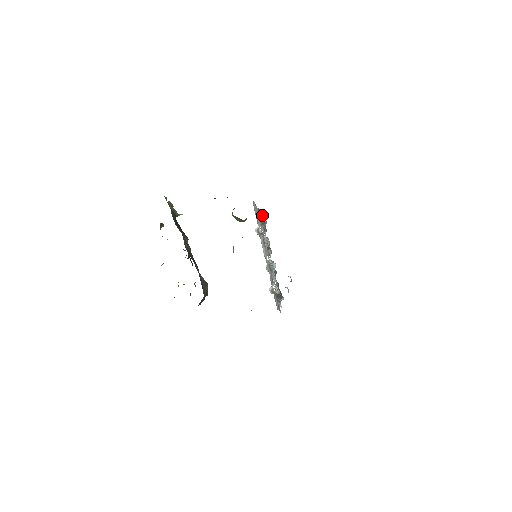
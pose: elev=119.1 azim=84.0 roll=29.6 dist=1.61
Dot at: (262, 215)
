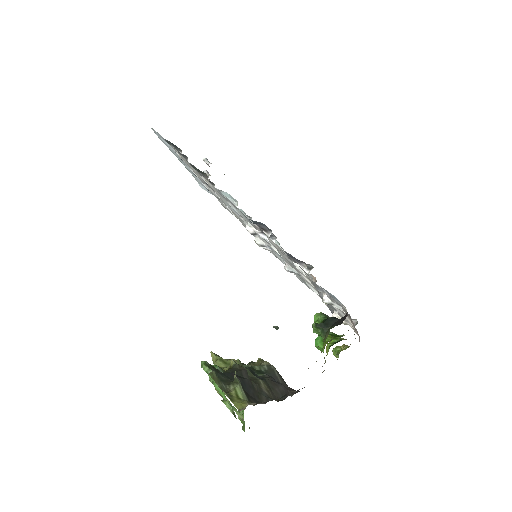
Dot at: (261, 224)
